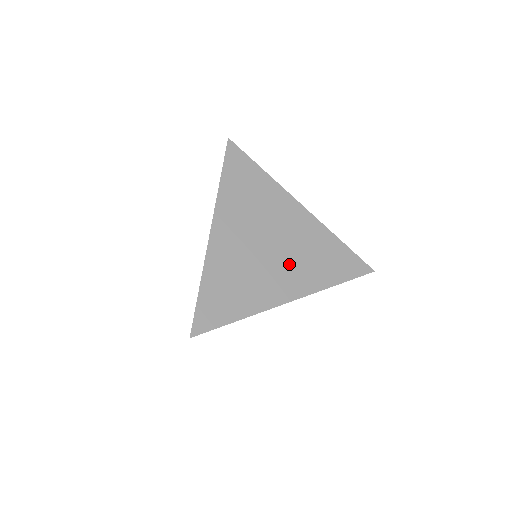
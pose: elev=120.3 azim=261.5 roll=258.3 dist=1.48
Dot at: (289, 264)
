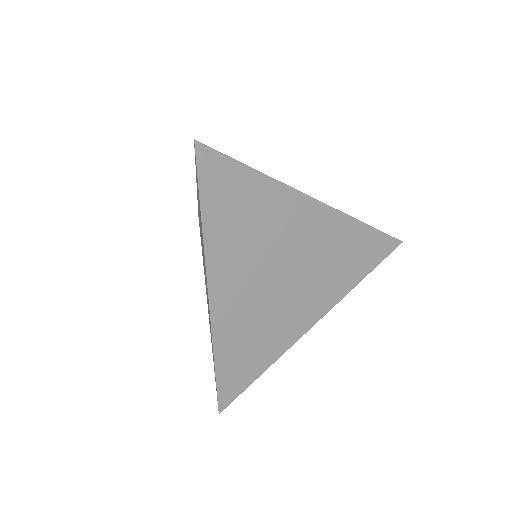
Dot at: occluded
